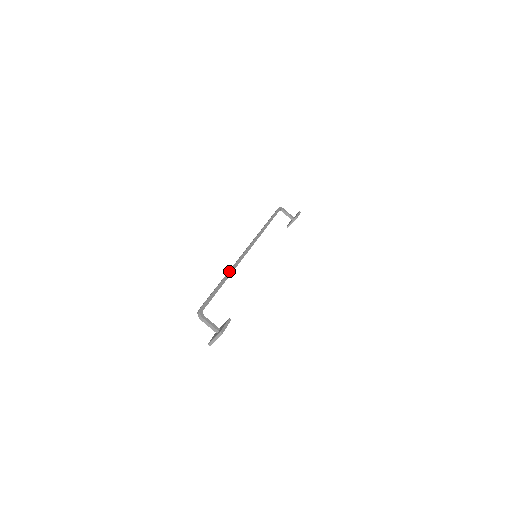
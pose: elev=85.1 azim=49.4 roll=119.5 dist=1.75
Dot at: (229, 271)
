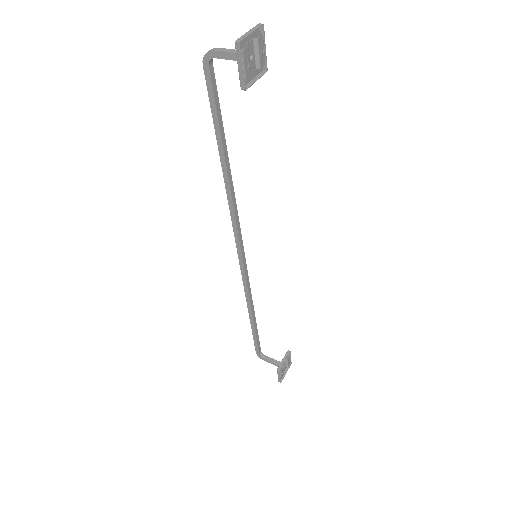
Dot at: (228, 180)
